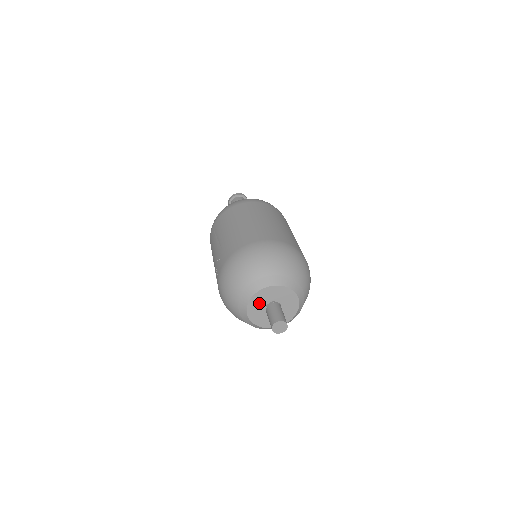
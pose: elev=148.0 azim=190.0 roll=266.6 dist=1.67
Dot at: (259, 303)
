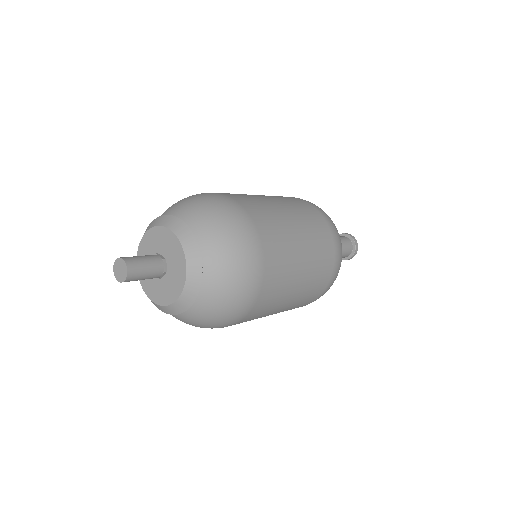
Dot at: occluded
